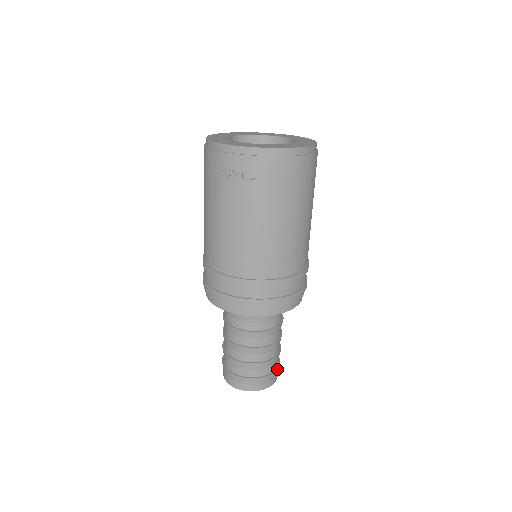
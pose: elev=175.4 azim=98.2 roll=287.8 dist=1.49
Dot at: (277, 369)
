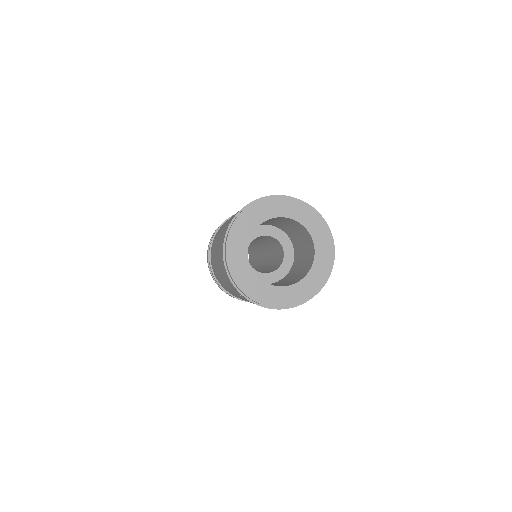
Dot at: occluded
